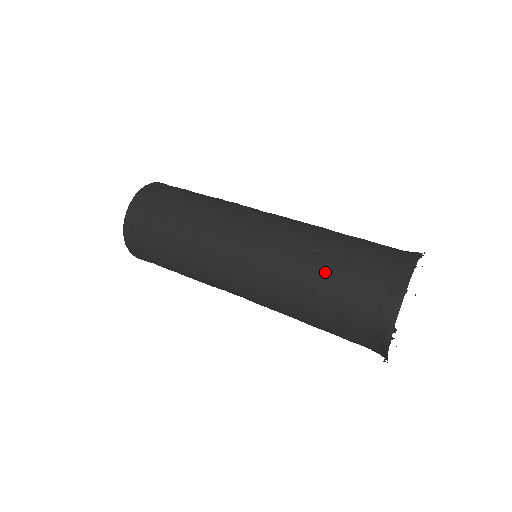
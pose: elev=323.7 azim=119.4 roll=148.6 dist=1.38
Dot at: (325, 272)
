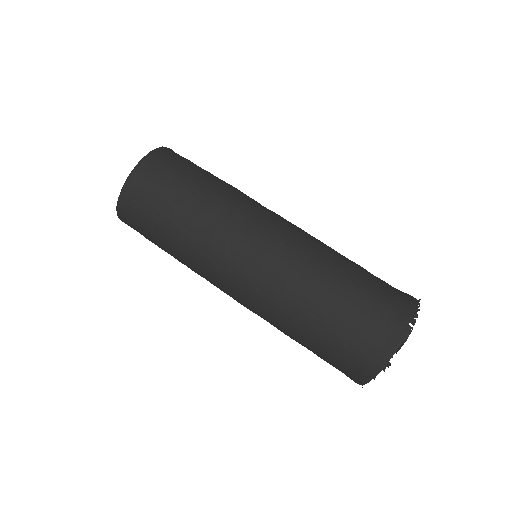
Dot at: (302, 345)
